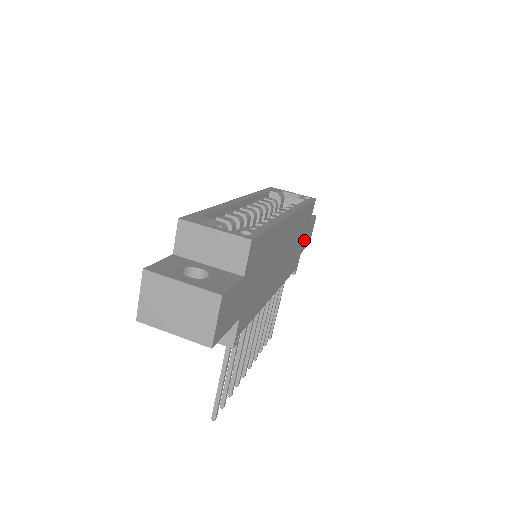
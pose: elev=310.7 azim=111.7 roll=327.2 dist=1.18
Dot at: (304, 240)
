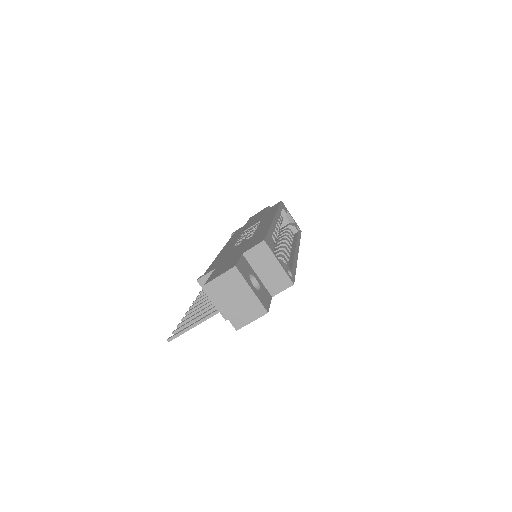
Dot at: occluded
